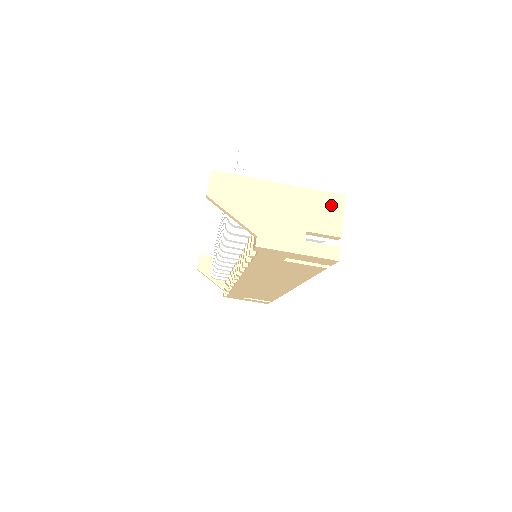
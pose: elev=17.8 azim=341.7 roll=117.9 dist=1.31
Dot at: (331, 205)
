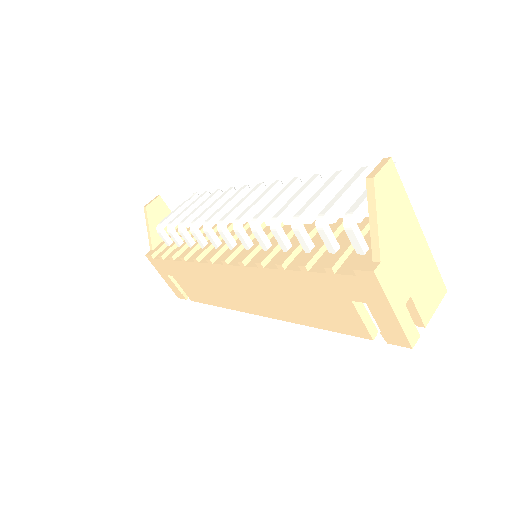
Dot at: (436, 289)
